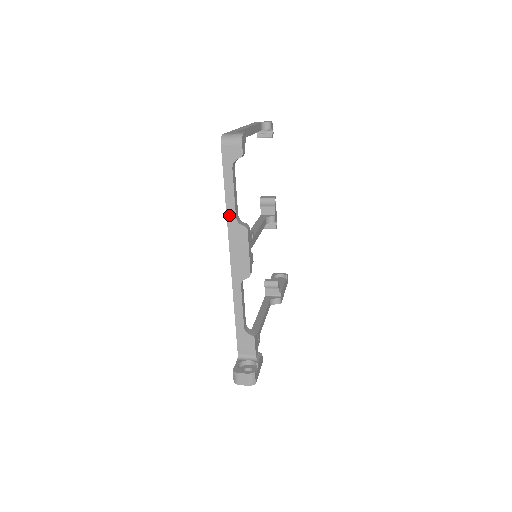
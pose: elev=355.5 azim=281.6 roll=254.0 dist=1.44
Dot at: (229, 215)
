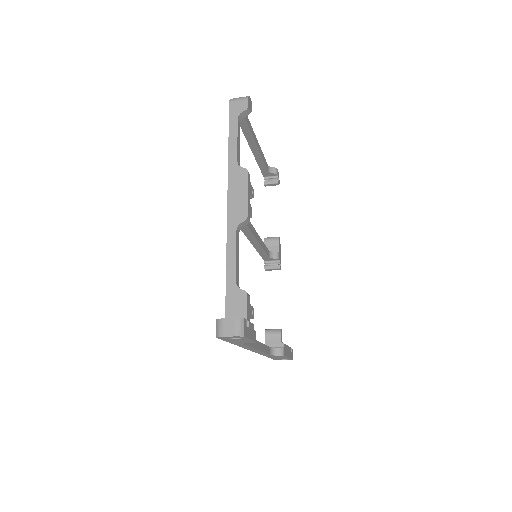
Dot at: (231, 160)
